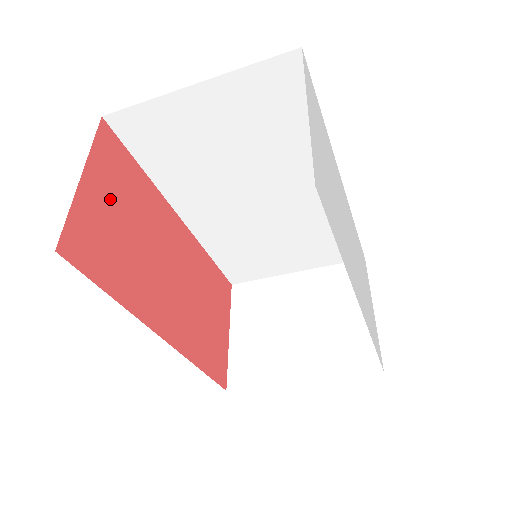
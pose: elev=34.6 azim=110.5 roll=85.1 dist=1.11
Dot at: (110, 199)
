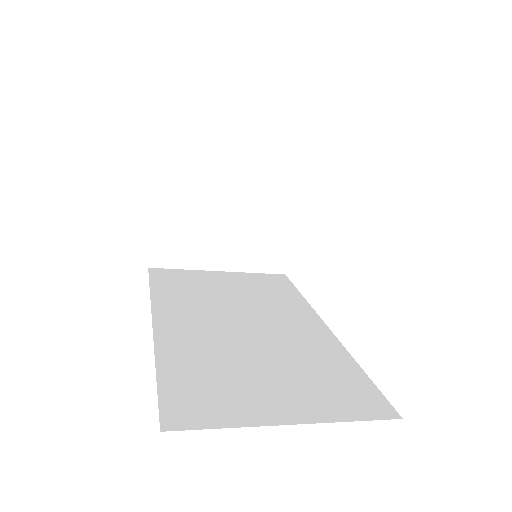
Dot at: occluded
